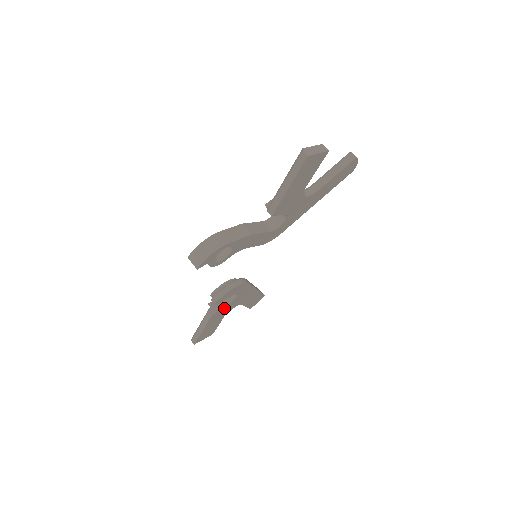
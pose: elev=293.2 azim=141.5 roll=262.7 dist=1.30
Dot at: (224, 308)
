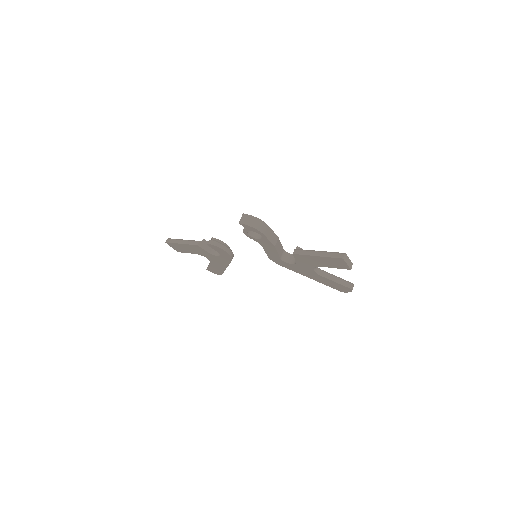
Dot at: (205, 251)
